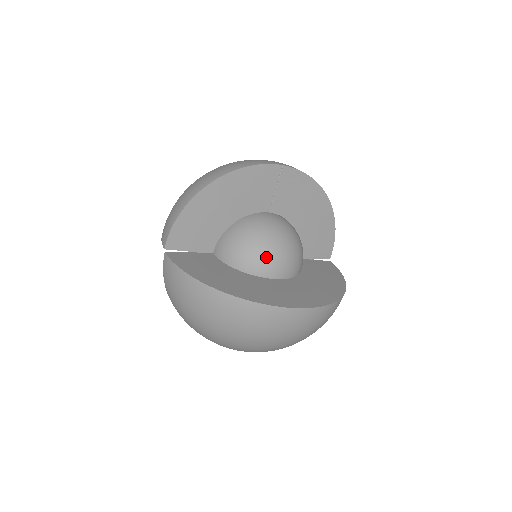
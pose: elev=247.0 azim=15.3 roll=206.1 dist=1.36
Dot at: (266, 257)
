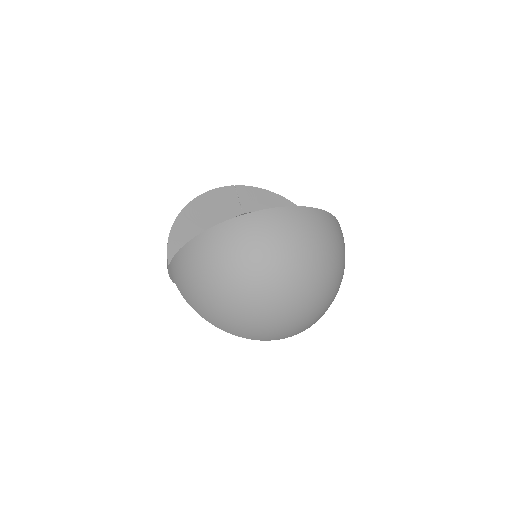
Dot at: occluded
